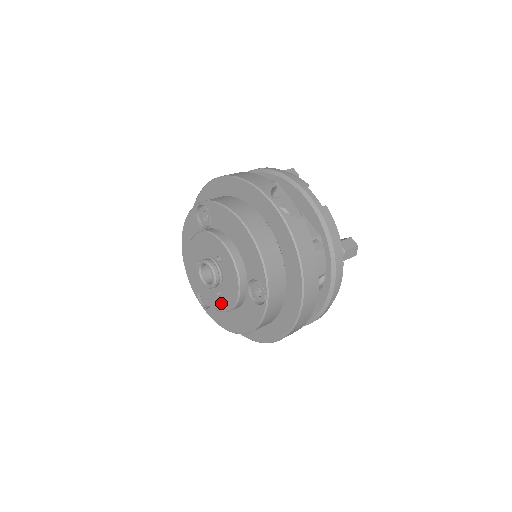
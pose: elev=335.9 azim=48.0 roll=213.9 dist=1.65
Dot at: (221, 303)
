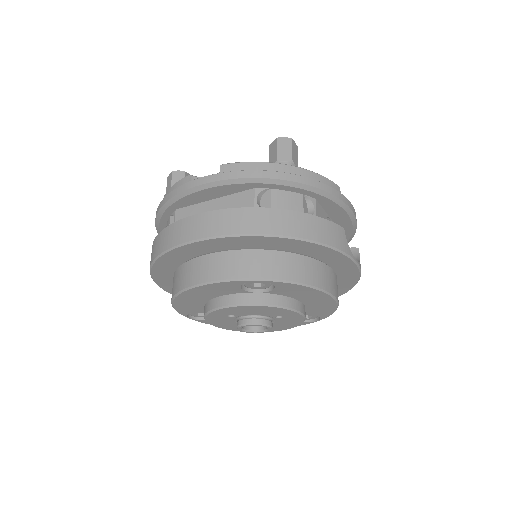
Dot at: occluded
